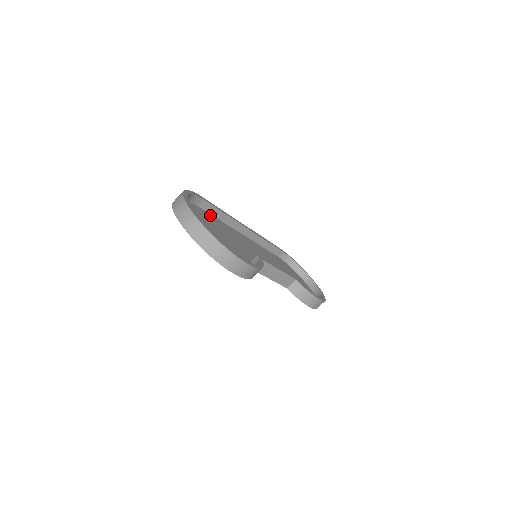
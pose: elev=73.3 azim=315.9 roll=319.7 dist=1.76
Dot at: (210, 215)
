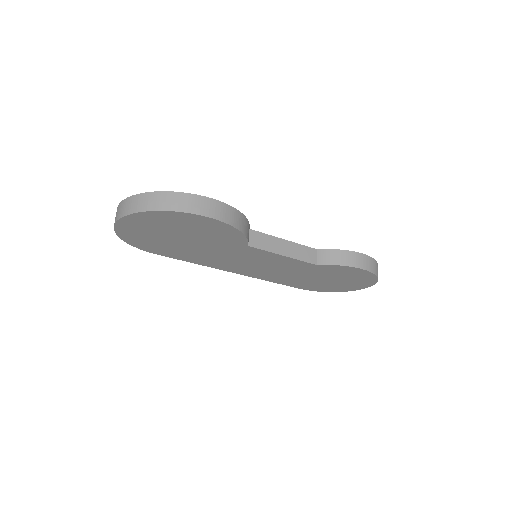
Dot at: occluded
